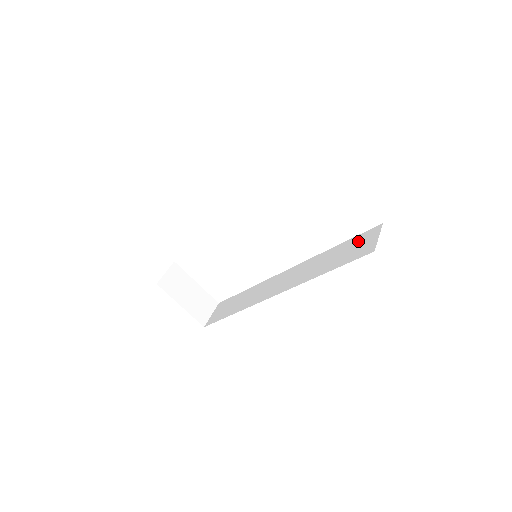
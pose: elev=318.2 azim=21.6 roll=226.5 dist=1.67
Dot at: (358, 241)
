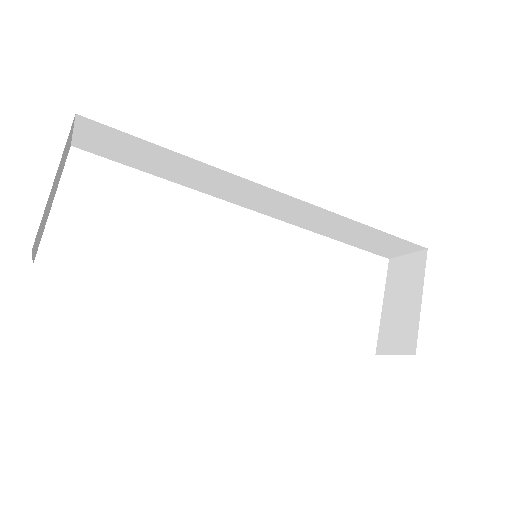
Dot at: occluded
